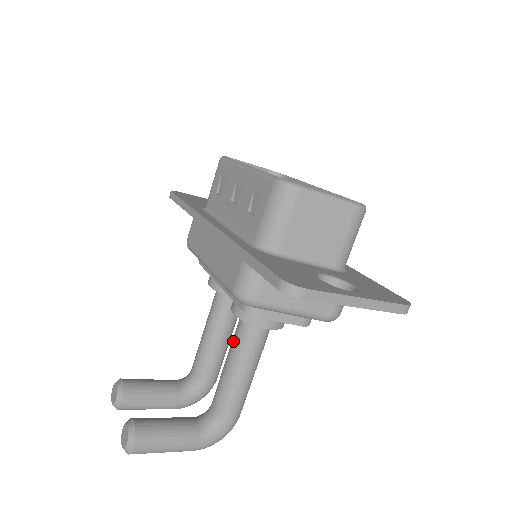
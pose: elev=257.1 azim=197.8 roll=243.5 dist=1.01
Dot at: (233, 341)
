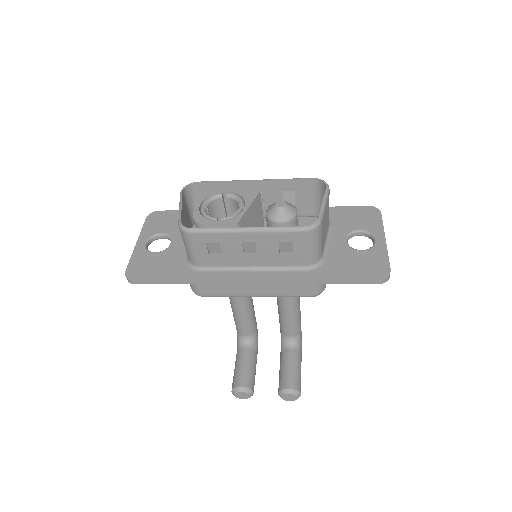
Dot at: (286, 305)
